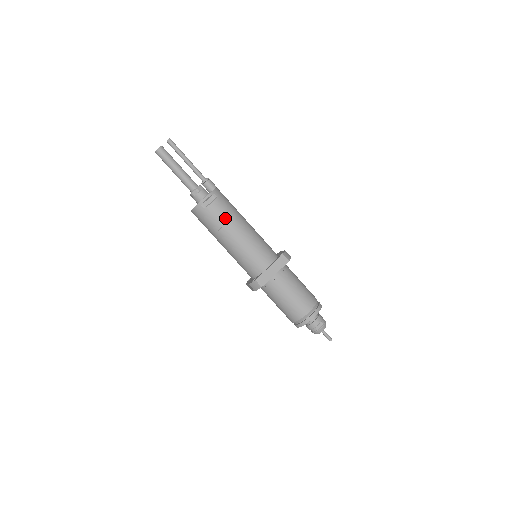
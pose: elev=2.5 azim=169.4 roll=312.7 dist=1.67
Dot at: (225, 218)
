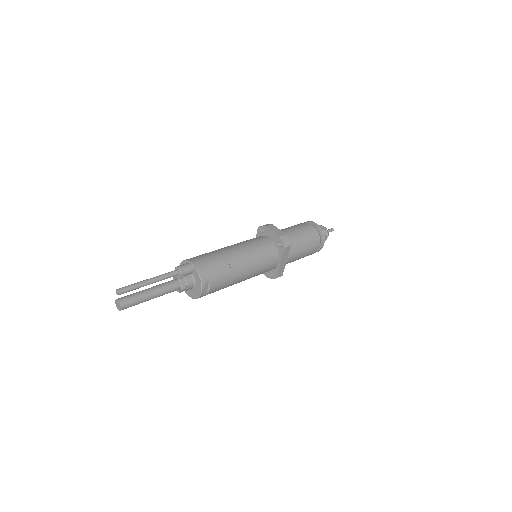
Dot at: (227, 282)
